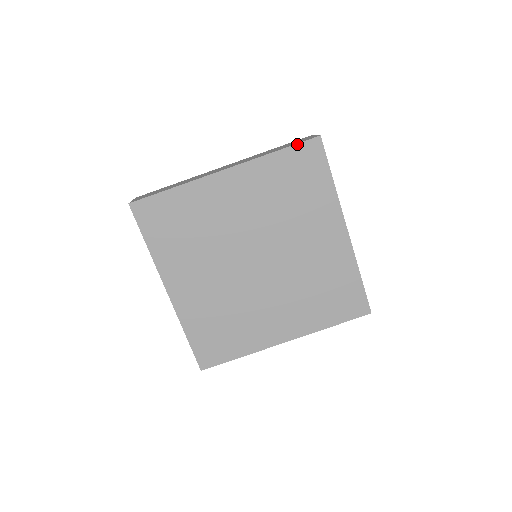
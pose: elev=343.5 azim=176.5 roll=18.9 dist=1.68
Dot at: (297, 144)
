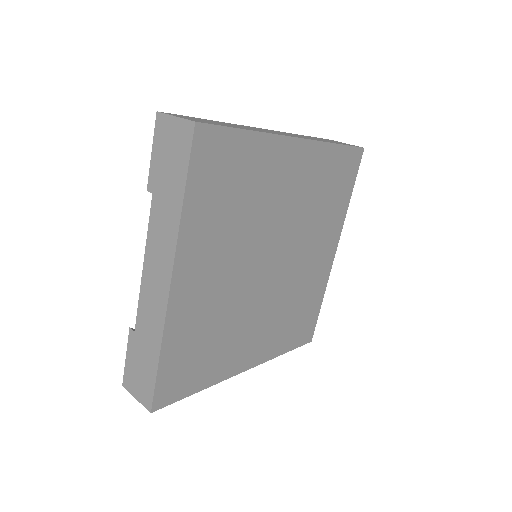
Dot at: (351, 146)
